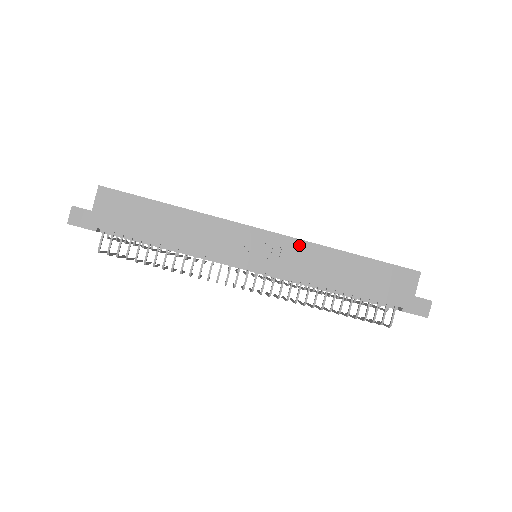
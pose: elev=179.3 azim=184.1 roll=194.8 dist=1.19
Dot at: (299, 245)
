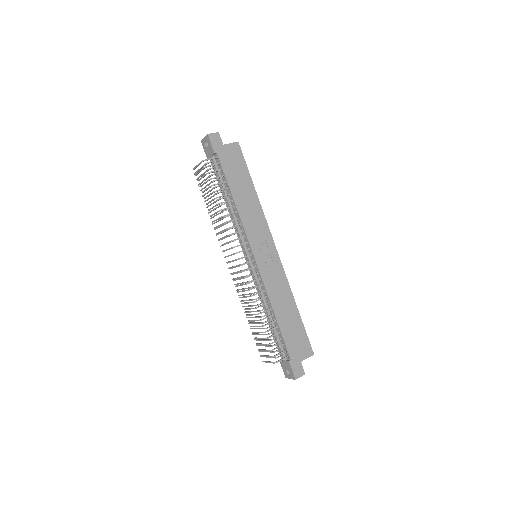
Dot at: (282, 274)
